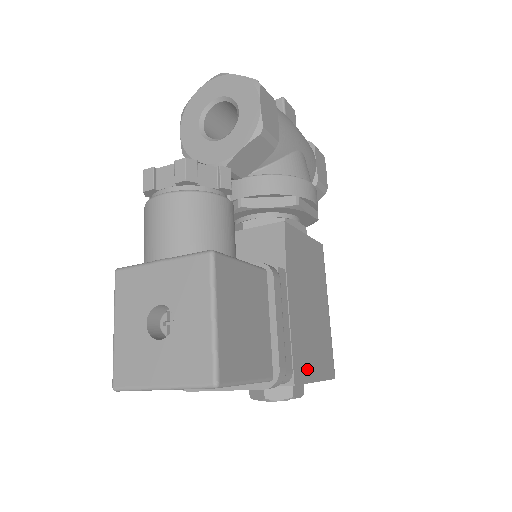
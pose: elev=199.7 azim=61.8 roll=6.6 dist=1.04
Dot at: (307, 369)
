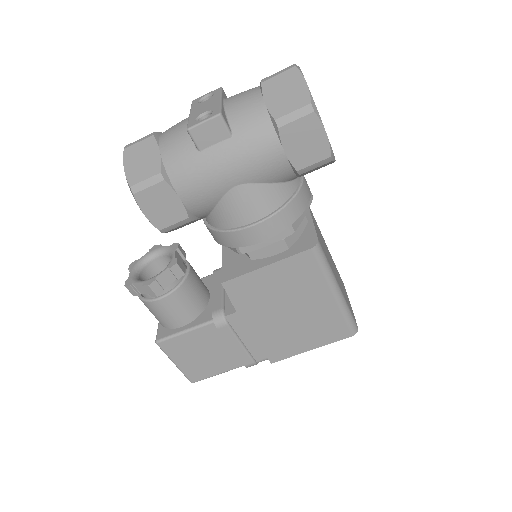
Dot at: (291, 350)
